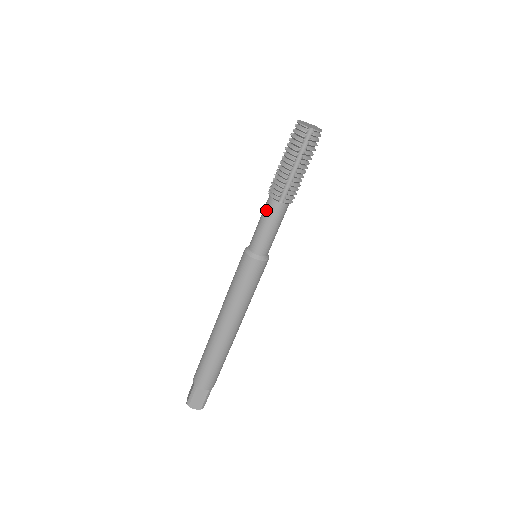
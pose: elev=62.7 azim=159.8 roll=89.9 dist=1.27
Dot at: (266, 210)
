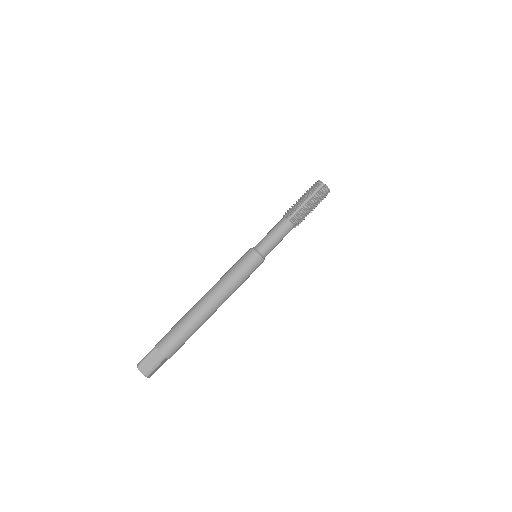
Dot at: (277, 224)
